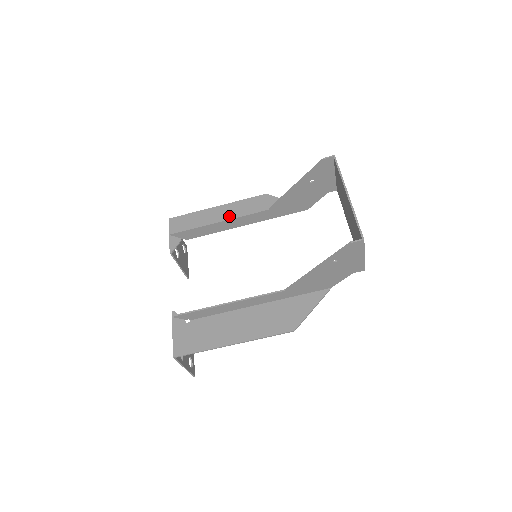
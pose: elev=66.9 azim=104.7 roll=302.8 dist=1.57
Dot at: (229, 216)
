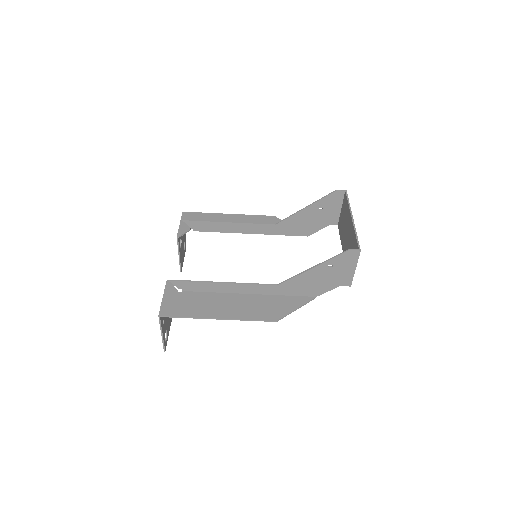
Dot at: occluded
